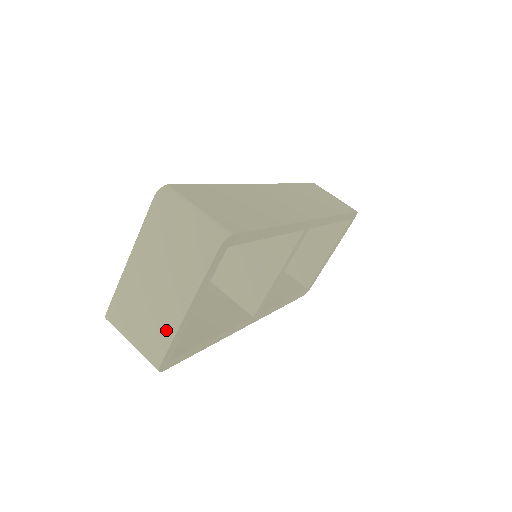
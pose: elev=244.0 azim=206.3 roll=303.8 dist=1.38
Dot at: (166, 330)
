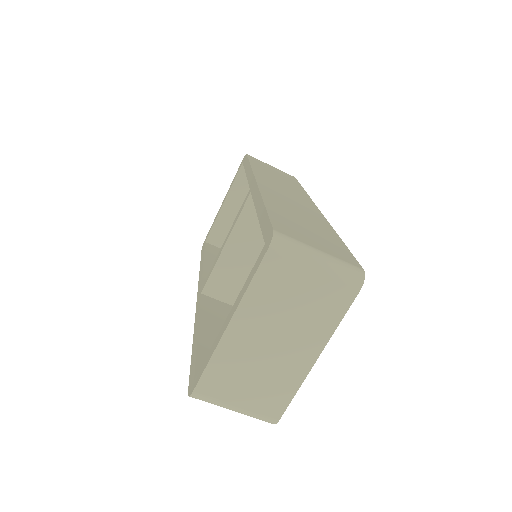
Dot at: (288, 384)
